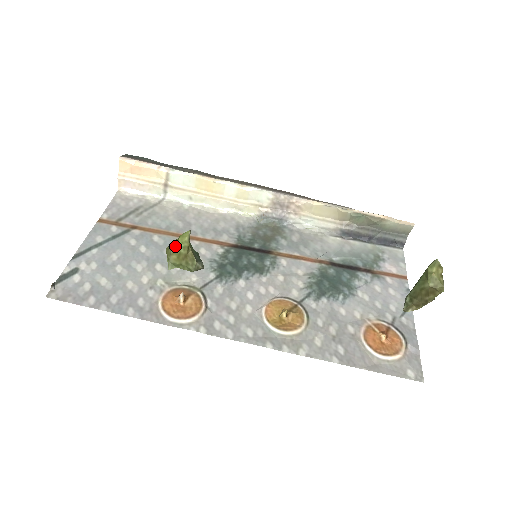
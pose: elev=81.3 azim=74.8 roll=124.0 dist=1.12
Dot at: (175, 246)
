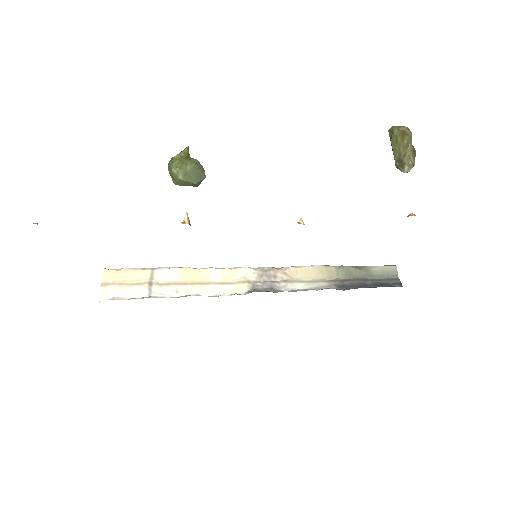
Dot at: (176, 156)
